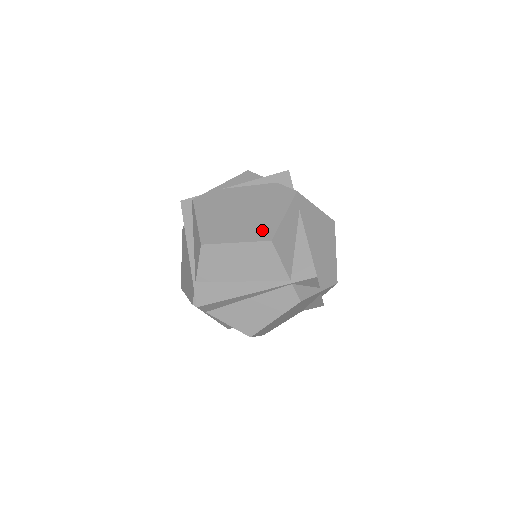
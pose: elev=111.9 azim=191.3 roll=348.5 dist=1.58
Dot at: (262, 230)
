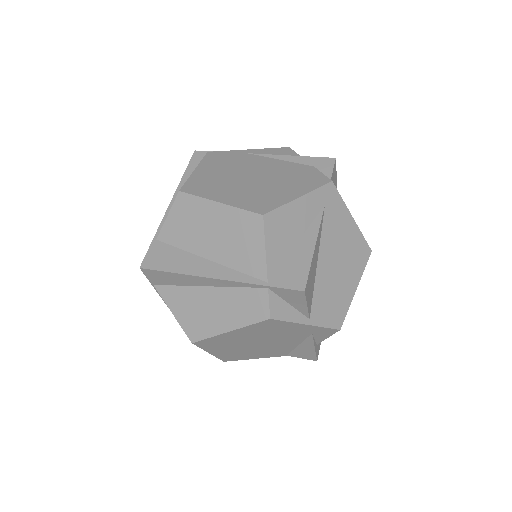
Dot at: (260, 201)
